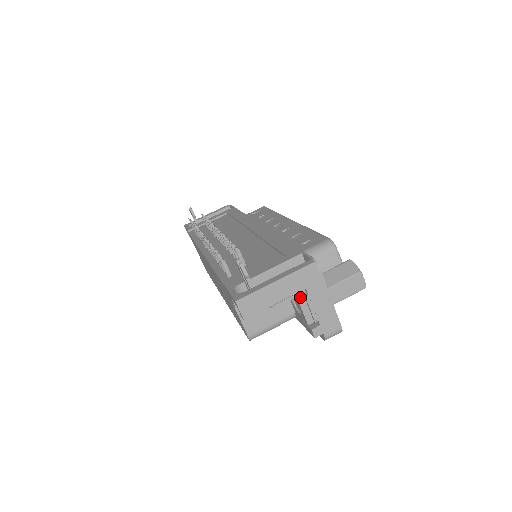
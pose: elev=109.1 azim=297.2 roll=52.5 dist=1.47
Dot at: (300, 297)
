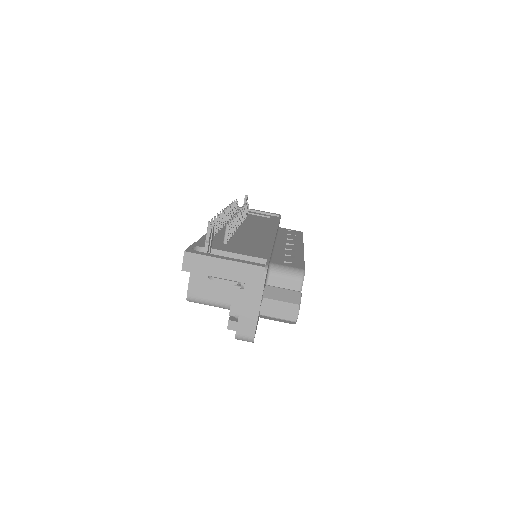
Dot at: (237, 287)
